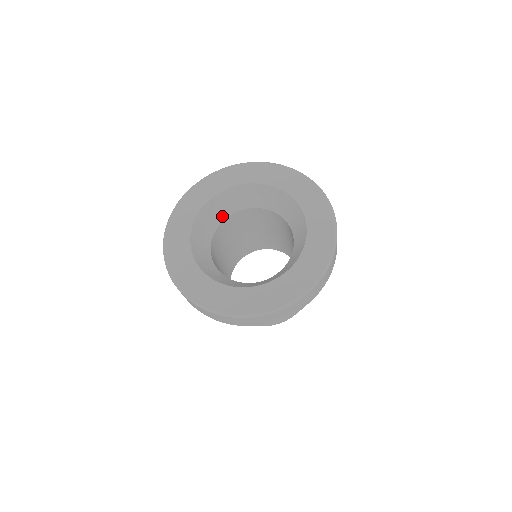
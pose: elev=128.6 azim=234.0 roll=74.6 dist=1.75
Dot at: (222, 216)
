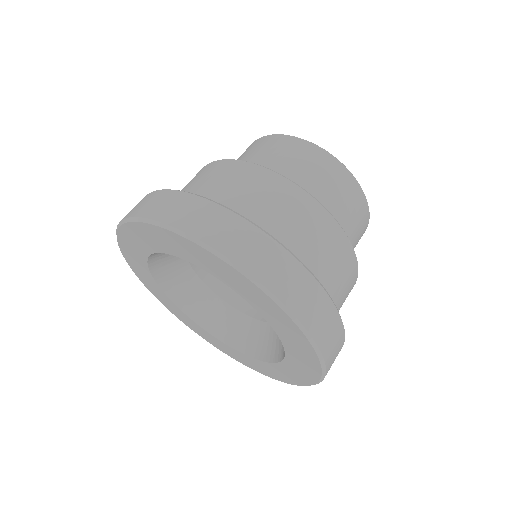
Dot at: occluded
